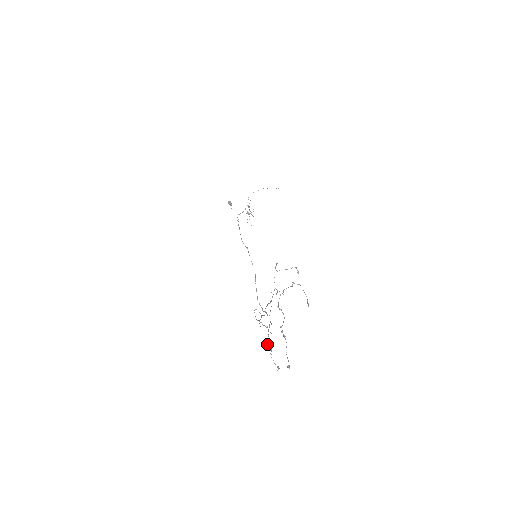
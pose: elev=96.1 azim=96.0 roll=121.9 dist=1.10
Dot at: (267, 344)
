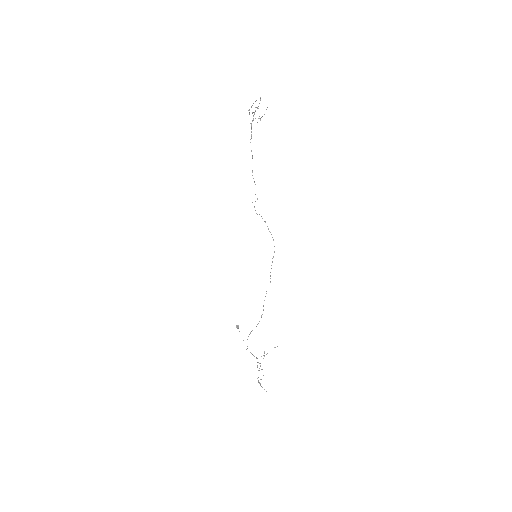
Dot at: (249, 110)
